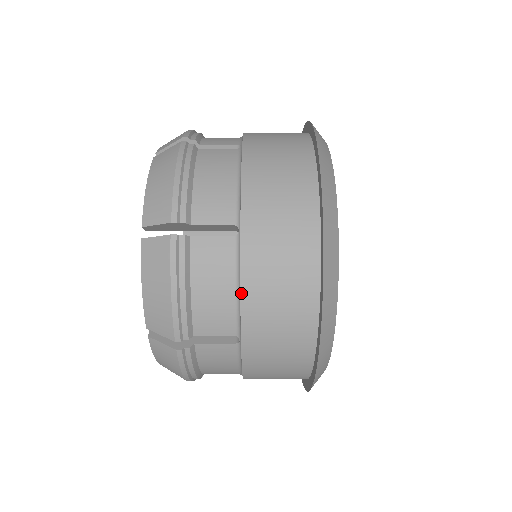
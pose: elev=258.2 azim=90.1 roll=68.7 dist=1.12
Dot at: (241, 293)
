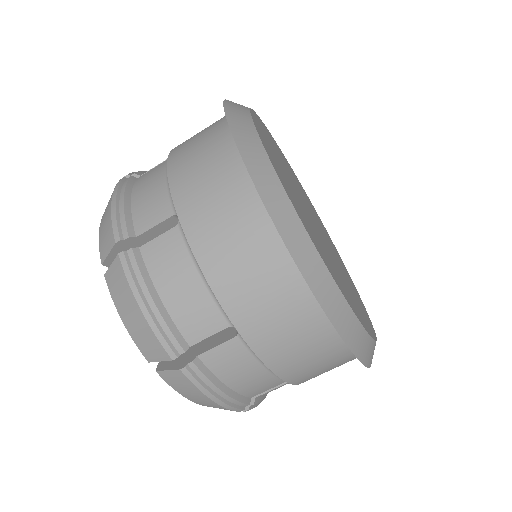
Dot at: (273, 371)
